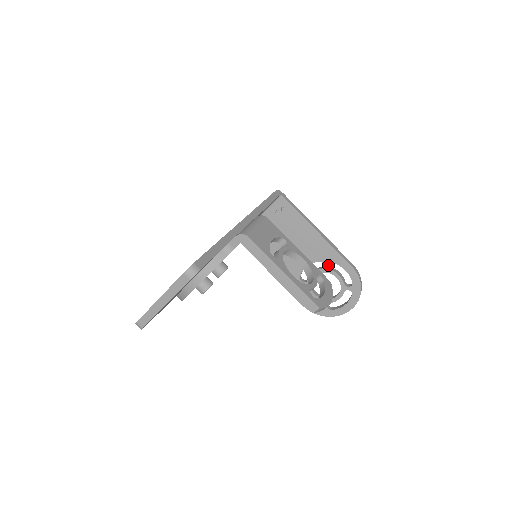
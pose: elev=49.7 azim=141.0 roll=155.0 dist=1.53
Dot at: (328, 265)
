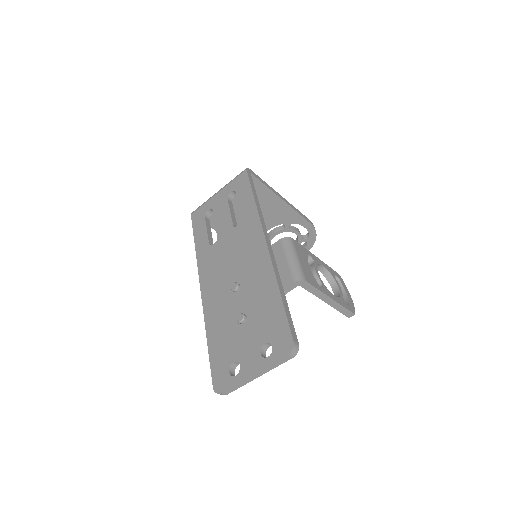
Dot at: (288, 225)
